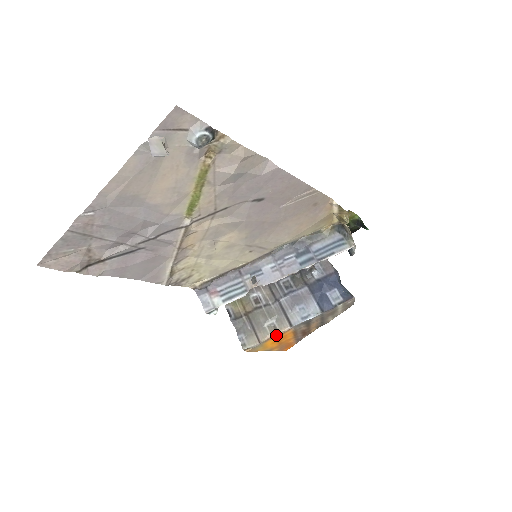
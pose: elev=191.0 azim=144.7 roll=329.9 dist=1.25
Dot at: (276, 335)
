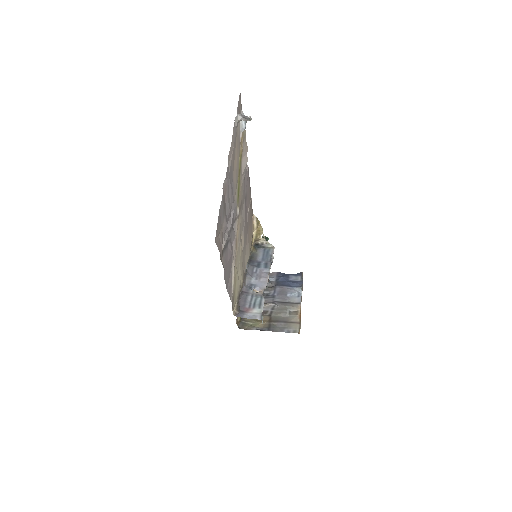
Dot at: (300, 314)
